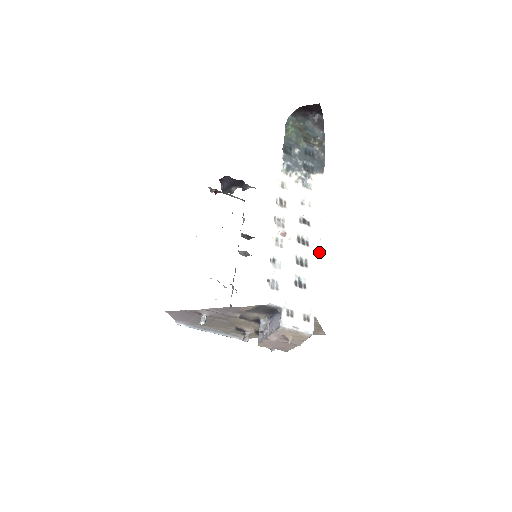
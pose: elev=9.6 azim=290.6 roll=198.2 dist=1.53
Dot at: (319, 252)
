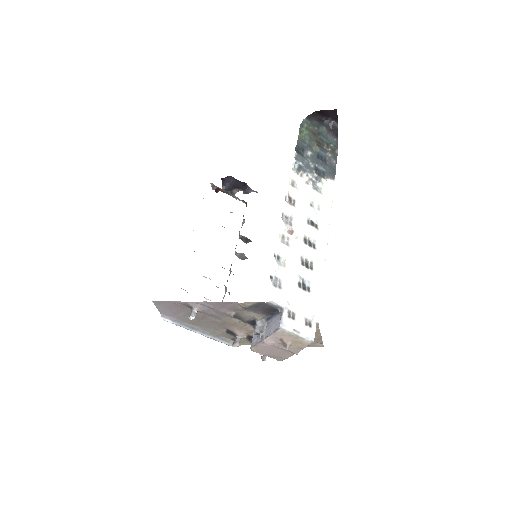
Dot at: (325, 257)
